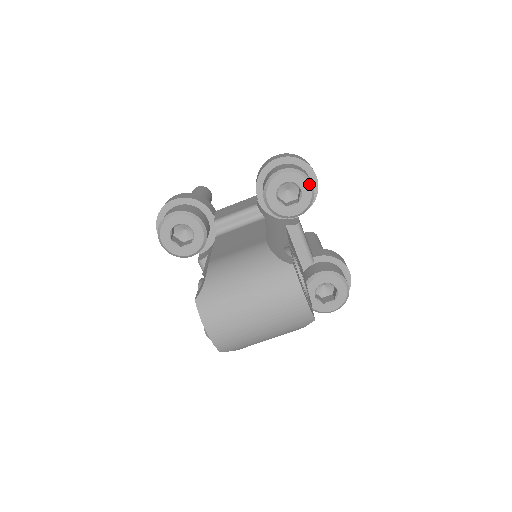
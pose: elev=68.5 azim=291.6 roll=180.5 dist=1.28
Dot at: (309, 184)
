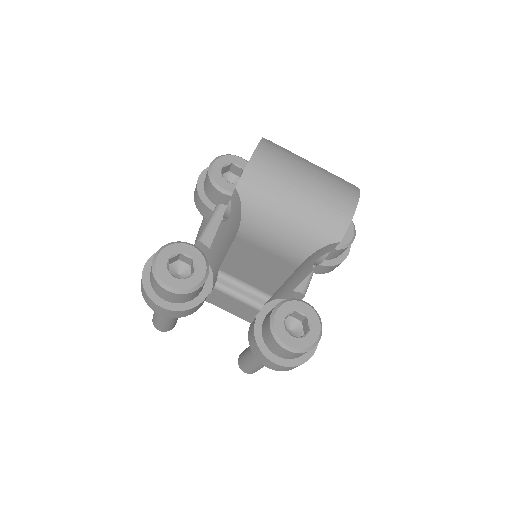
Dot at: (354, 234)
